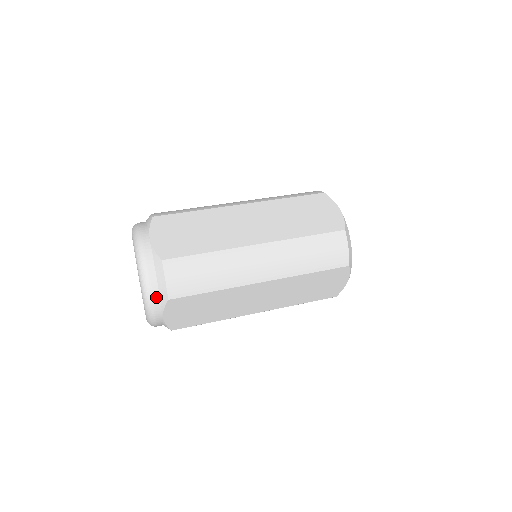
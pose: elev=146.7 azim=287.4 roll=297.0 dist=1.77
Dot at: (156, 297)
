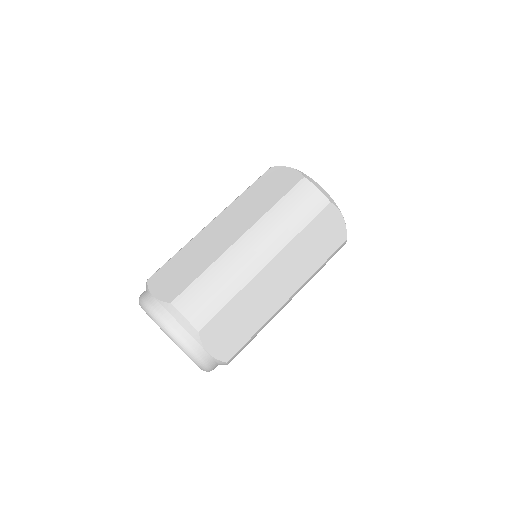
Dot at: (188, 338)
